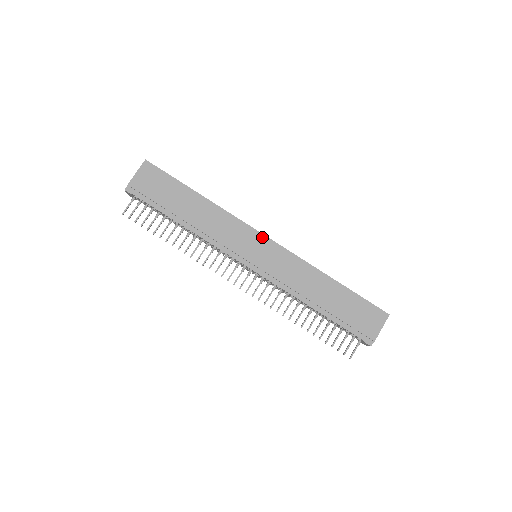
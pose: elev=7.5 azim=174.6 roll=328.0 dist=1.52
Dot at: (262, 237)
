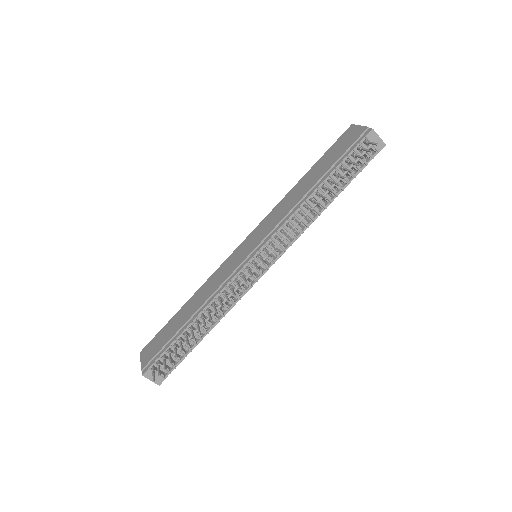
Dot at: (240, 247)
